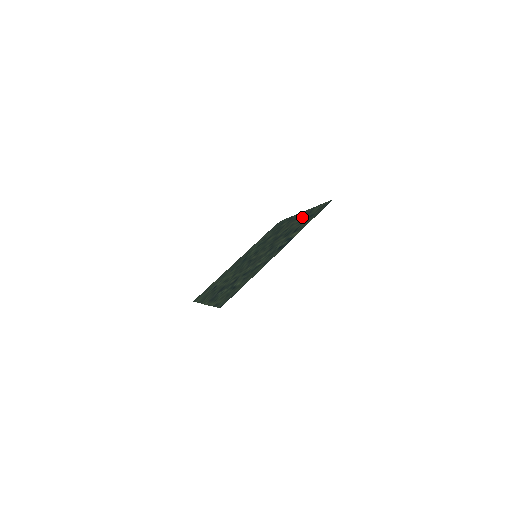
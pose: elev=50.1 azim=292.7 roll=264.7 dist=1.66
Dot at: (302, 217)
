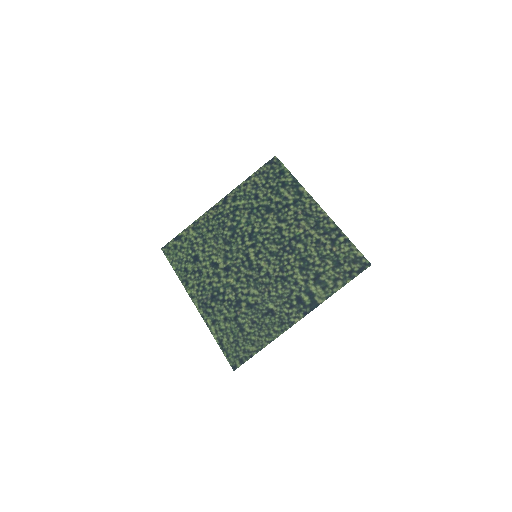
Dot at: (322, 236)
